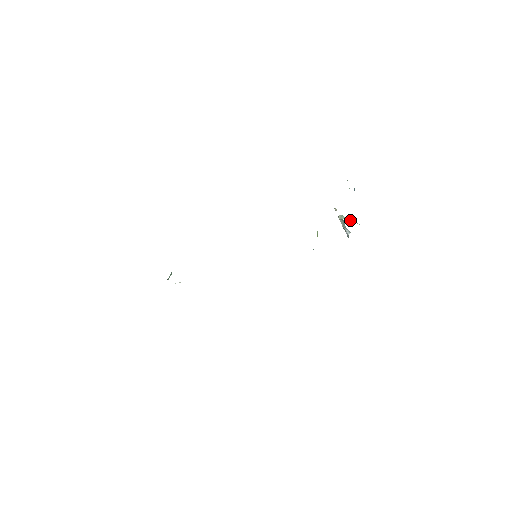
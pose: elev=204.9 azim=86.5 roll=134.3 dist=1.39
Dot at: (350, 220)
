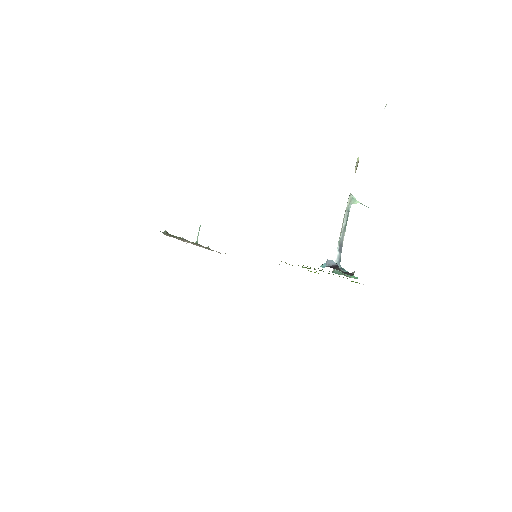
Dot at: occluded
